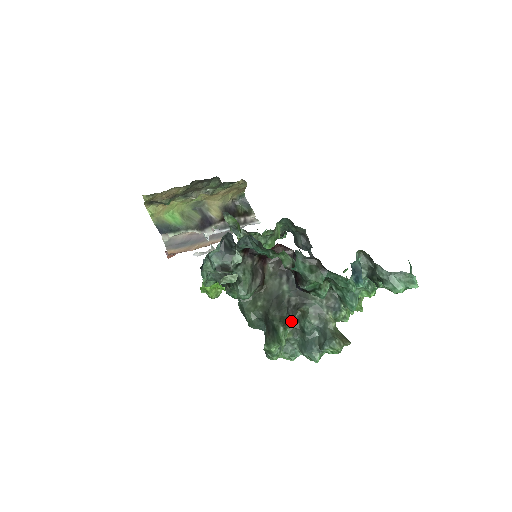
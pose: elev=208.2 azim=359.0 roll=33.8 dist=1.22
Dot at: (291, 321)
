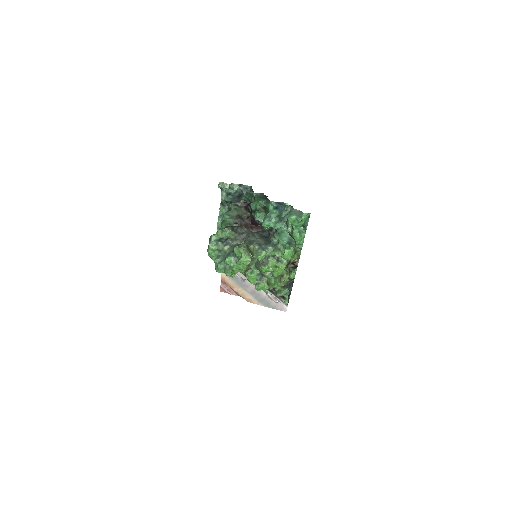
Dot at: (234, 233)
